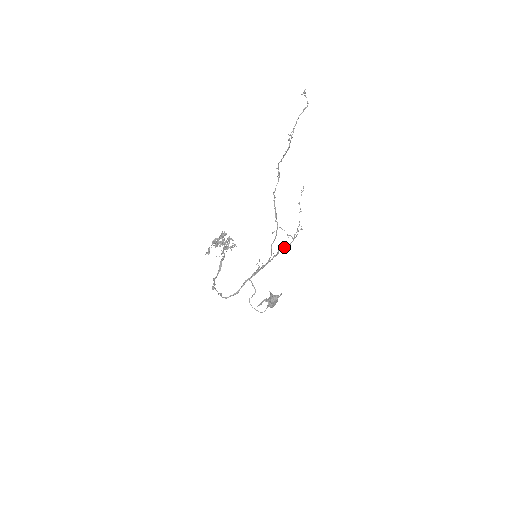
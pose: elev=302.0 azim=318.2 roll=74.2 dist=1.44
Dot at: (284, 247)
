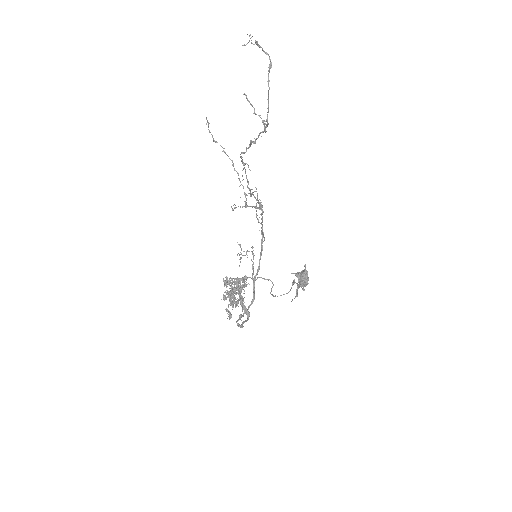
Dot at: occluded
